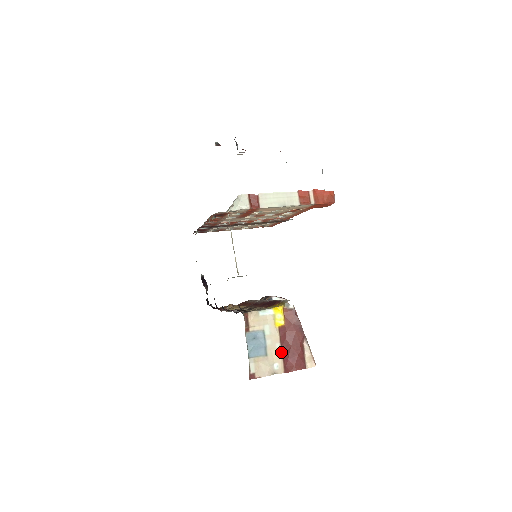
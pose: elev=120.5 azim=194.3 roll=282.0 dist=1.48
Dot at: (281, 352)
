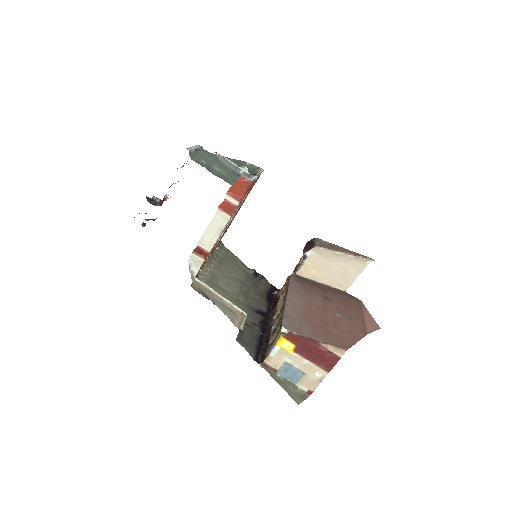
Dot at: (312, 364)
